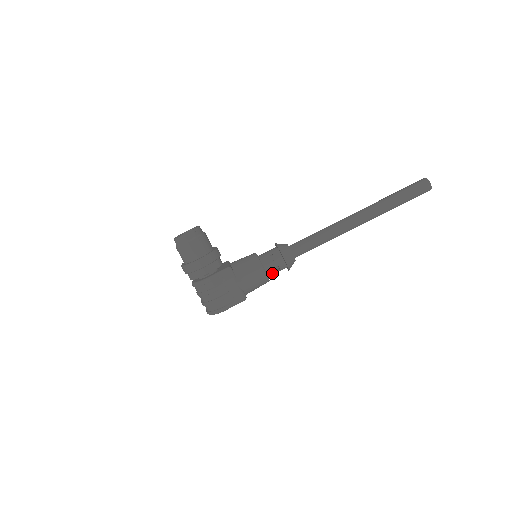
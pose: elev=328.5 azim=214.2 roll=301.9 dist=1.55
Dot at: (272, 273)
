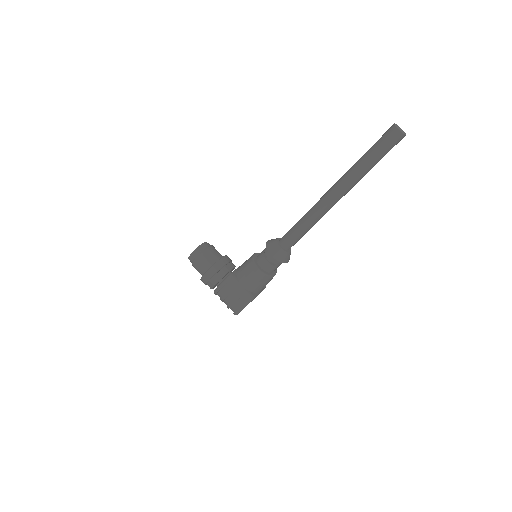
Dot at: (271, 269)
